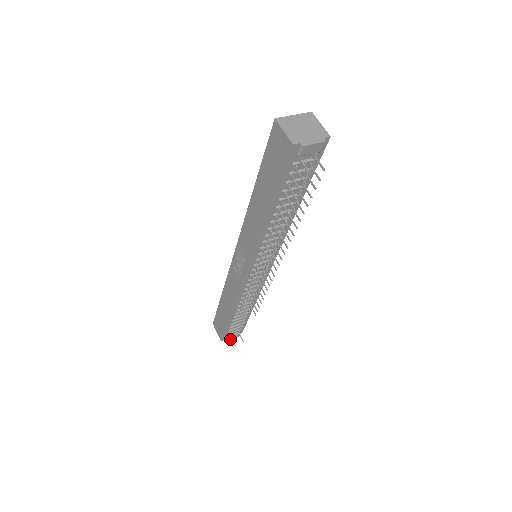
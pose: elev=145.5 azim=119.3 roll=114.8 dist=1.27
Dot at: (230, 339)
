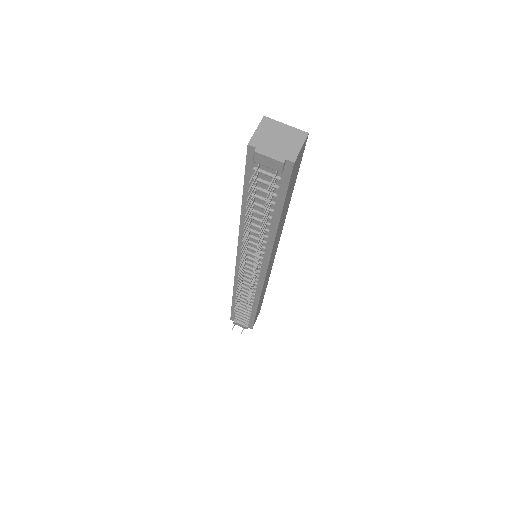
Dot at: (238, 324)
